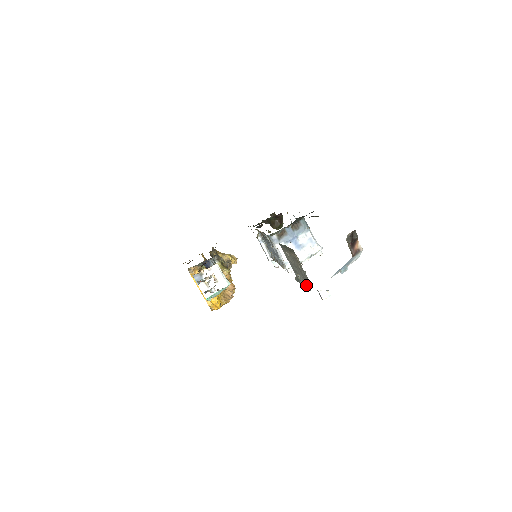
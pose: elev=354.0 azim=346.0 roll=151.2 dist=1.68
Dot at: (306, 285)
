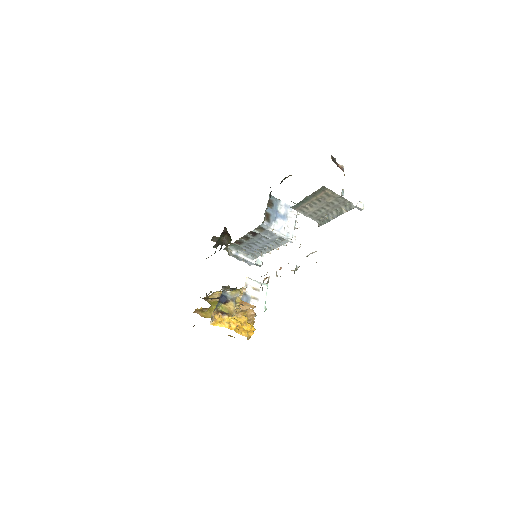
Dot at: (343, 211)
